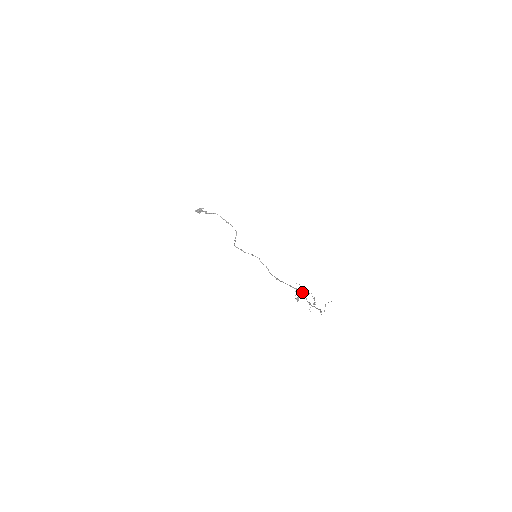
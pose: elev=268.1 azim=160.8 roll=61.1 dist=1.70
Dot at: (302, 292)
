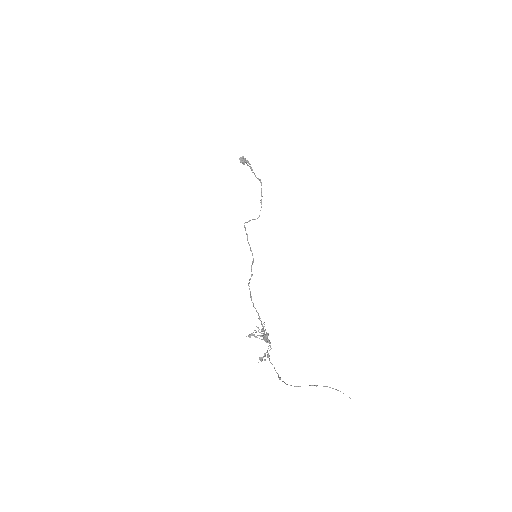
Dot at: occluded
